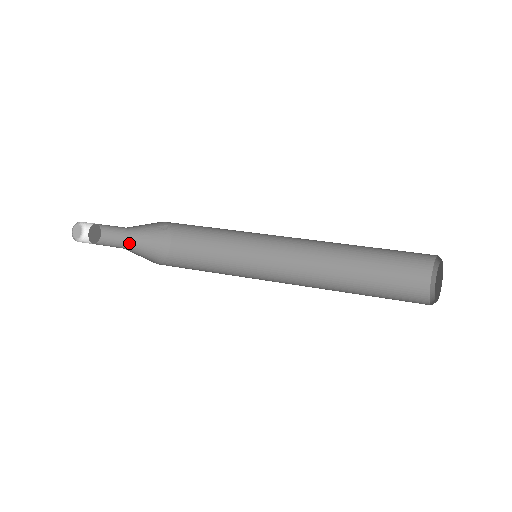
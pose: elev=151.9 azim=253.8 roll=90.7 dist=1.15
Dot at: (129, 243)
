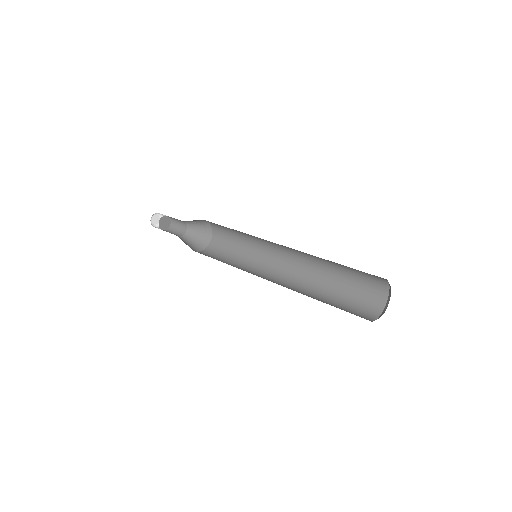
Dot at: (186, 228)
